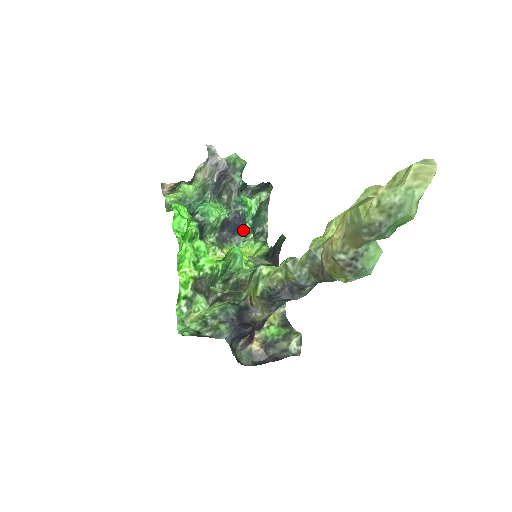
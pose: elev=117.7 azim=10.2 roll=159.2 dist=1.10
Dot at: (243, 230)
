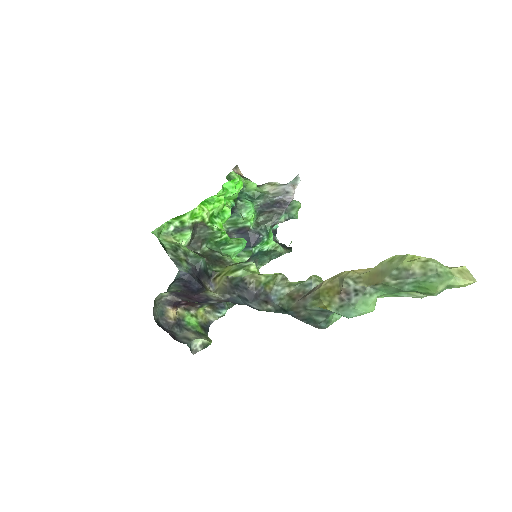
Dot at: (247, 248)
